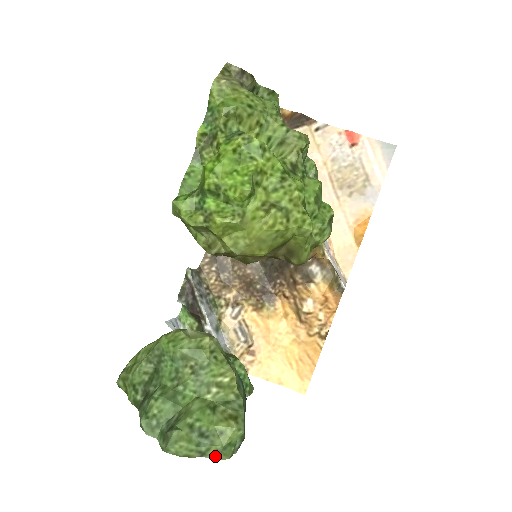
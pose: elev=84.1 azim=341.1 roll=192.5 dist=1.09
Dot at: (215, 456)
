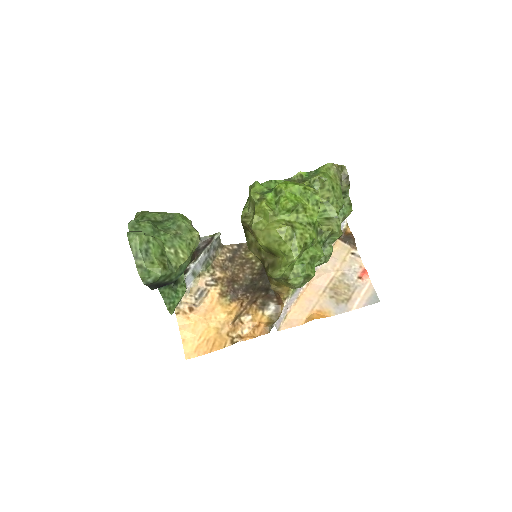
Dot at: (138, 266)
